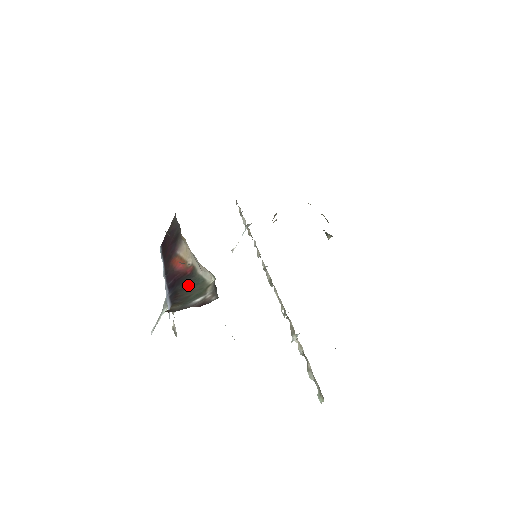
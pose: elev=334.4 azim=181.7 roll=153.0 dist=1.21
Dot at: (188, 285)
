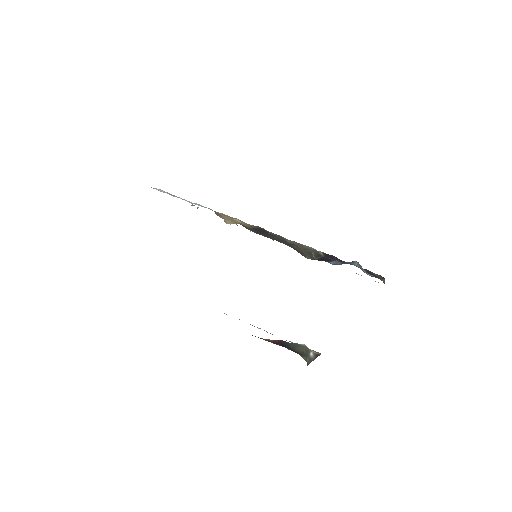
Dot at: (293, 347)
